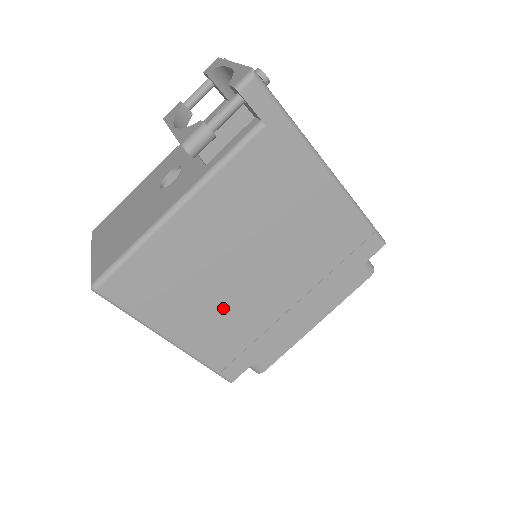
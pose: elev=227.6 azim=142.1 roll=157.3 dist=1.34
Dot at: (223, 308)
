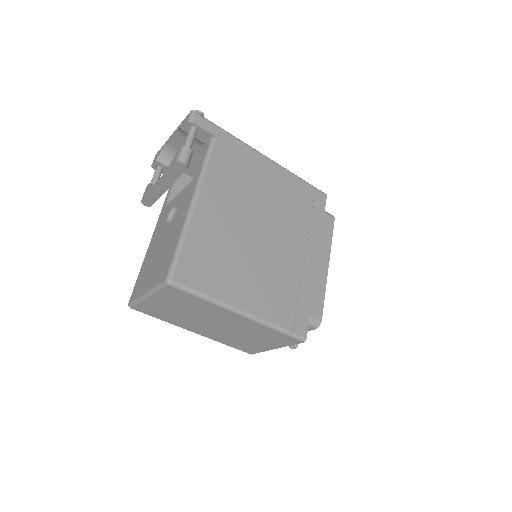
Dot at: (262, 271)
